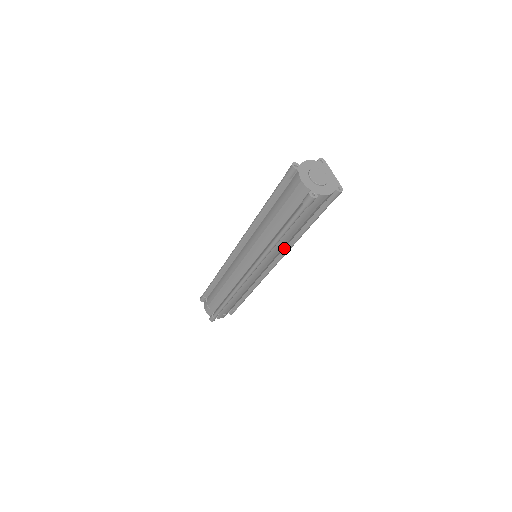
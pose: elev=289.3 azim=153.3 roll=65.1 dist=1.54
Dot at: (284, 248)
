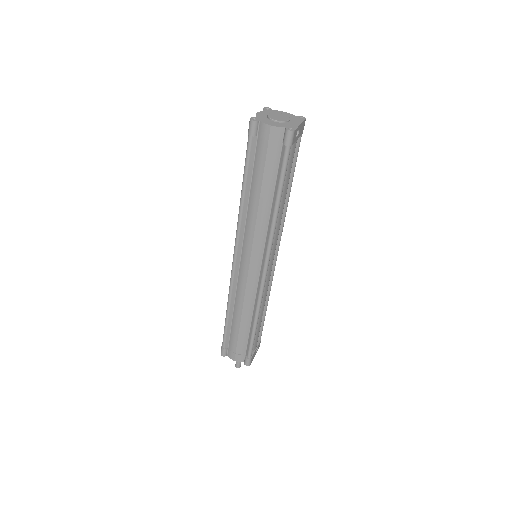
Dot at: (267, 236)
